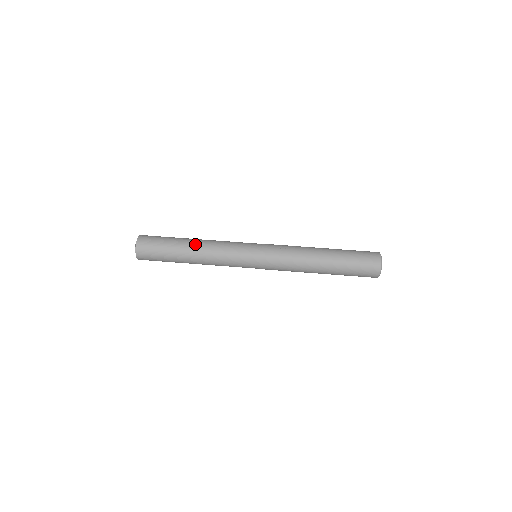
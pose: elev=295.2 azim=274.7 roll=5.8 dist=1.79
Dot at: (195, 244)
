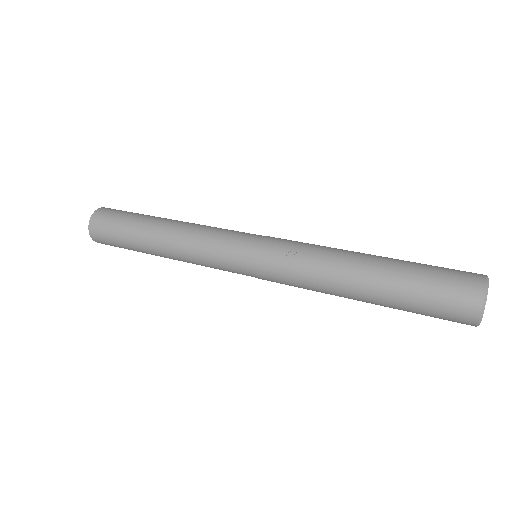
Dot at: (161, 231)
